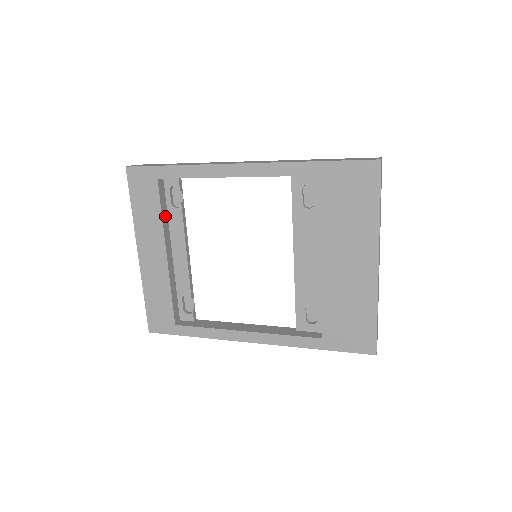
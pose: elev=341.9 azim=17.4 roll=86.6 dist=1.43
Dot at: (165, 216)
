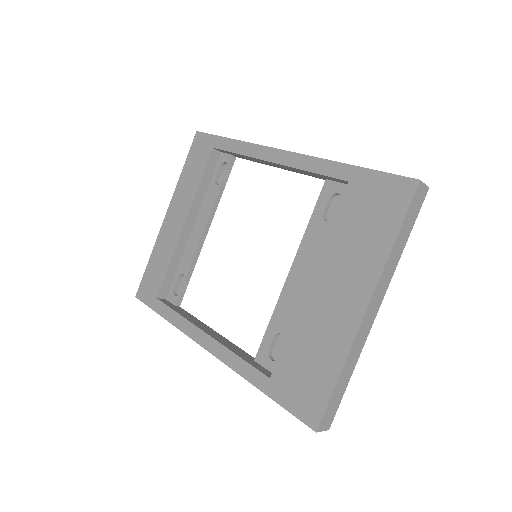
Dot at: (204, 187)
